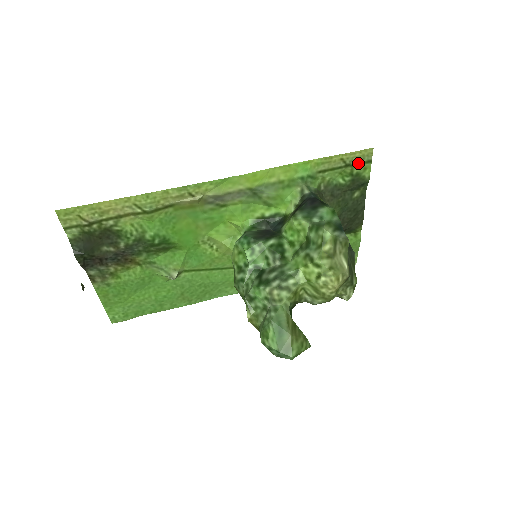
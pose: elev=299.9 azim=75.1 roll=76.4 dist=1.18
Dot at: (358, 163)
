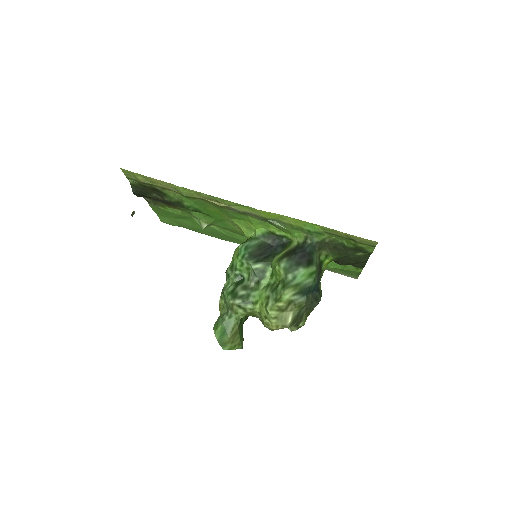
Dot at: (362, 243)
